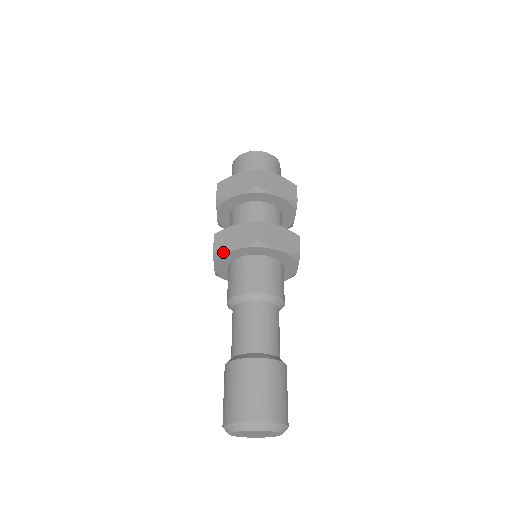
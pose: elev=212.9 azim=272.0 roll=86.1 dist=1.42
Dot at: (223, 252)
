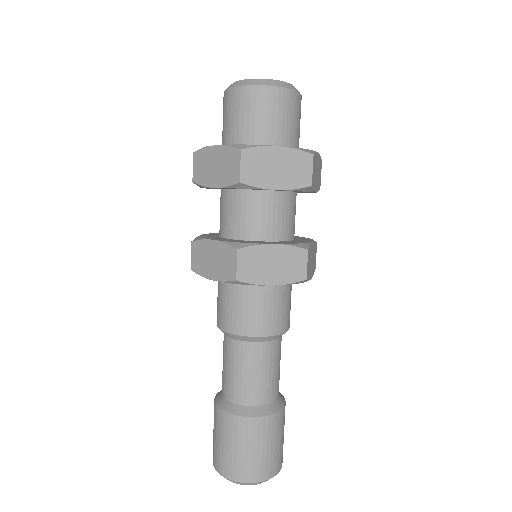
Dot at: (253, 284)
